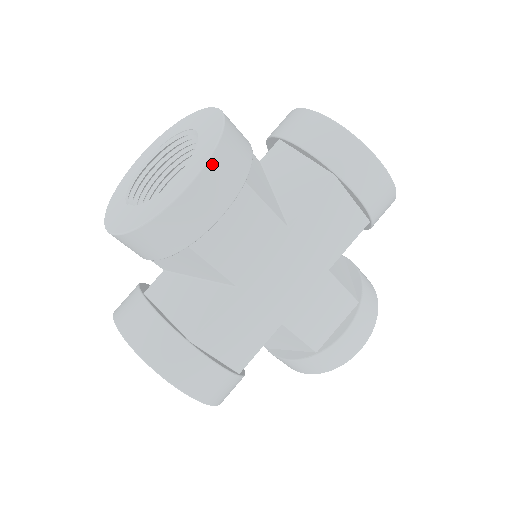
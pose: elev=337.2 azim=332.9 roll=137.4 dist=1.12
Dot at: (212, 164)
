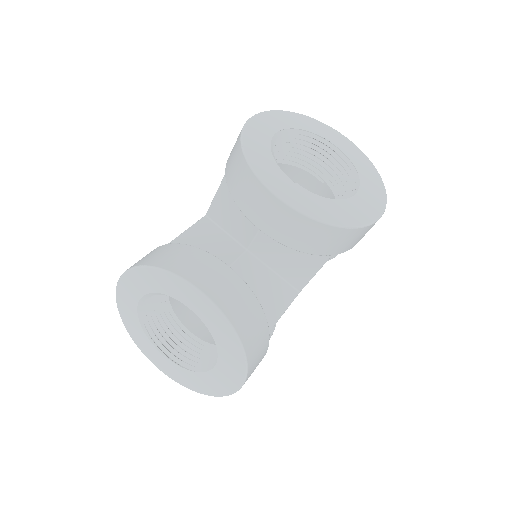
Dot at: (249, 371)
